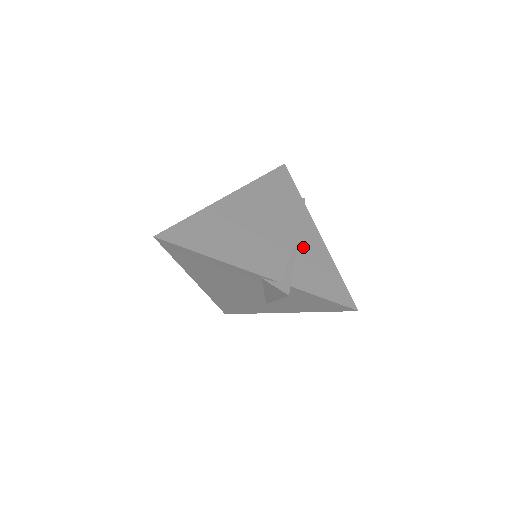
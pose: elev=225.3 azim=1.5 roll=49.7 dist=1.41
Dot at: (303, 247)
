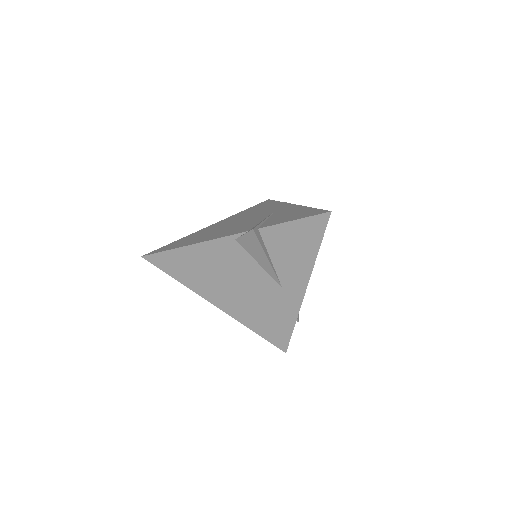
Dot at: (277, 214)
